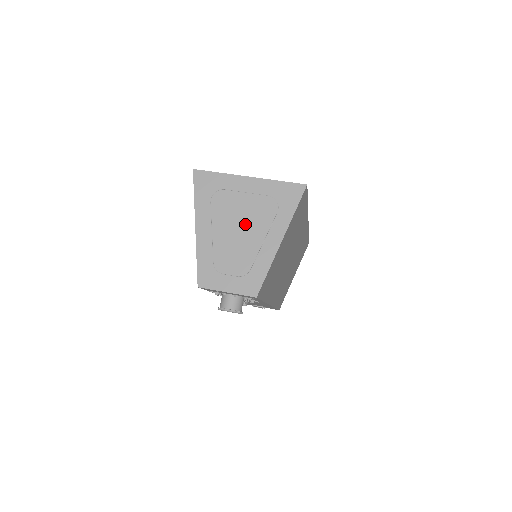
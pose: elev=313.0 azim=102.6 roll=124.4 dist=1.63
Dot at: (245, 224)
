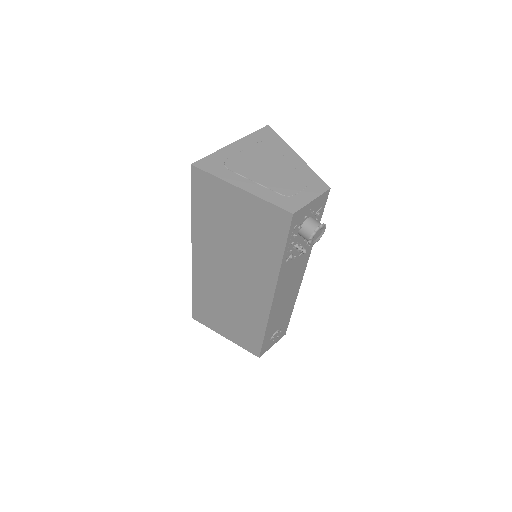
Dot at: (267, 163)
